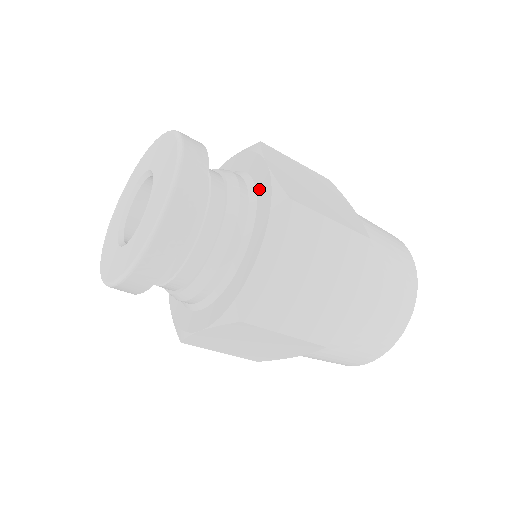
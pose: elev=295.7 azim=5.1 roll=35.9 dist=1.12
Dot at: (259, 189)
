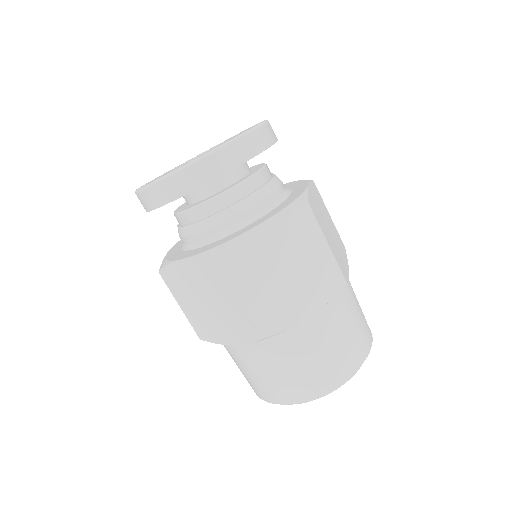
Dot at: occluded
